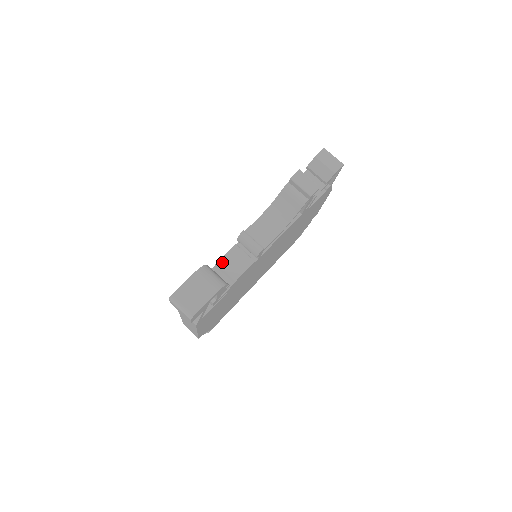
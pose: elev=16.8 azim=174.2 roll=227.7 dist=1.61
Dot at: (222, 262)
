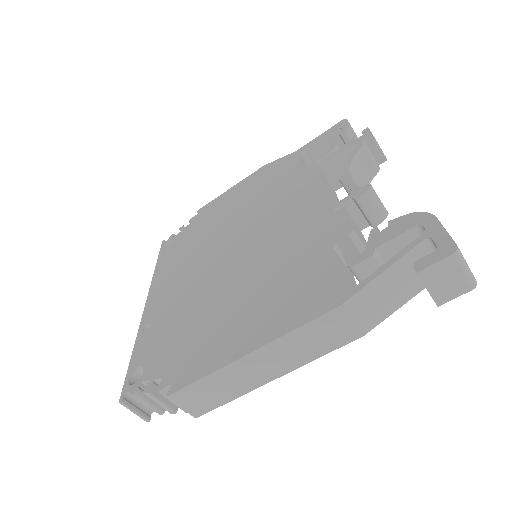
Dot at: (354, 229)
